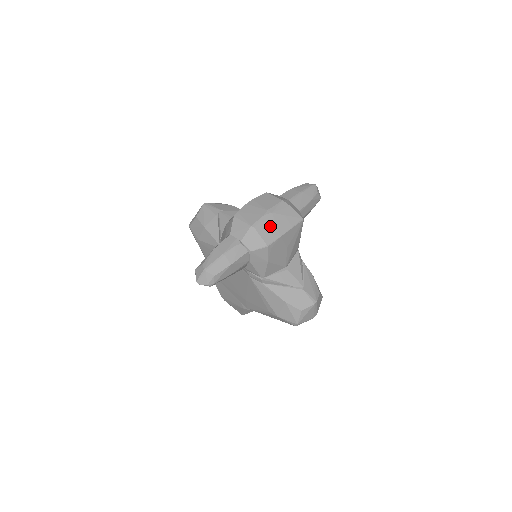
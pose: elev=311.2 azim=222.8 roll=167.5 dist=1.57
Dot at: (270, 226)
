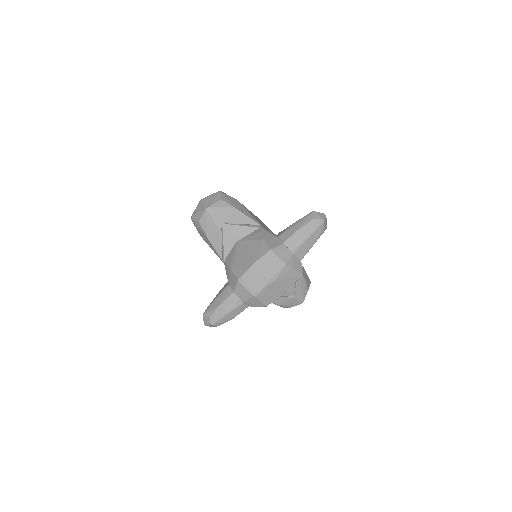
Dot at: (271, 292)
